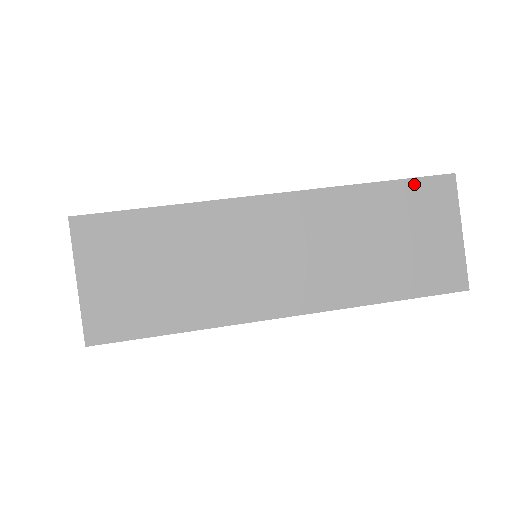
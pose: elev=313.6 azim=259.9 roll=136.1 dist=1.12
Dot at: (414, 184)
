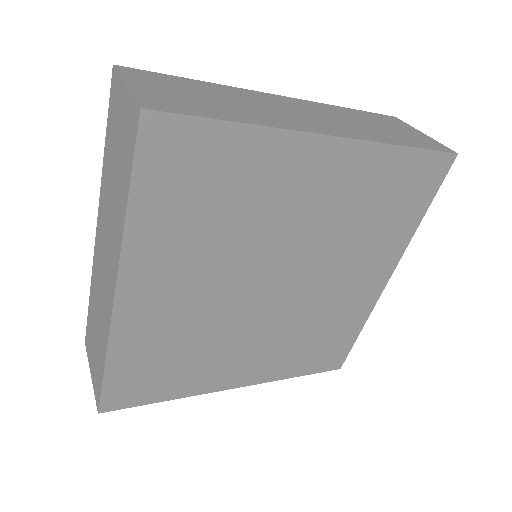
Dot at: (374, 114)
